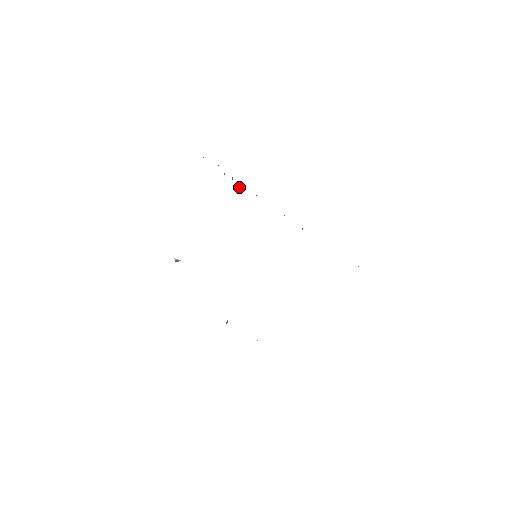
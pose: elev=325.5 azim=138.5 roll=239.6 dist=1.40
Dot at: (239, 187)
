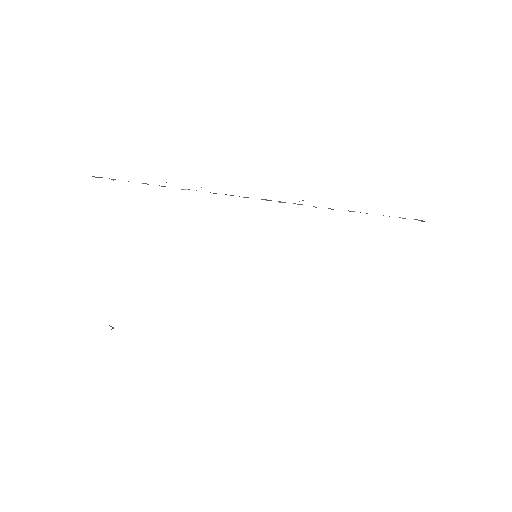
Dot at: (186, 189)
